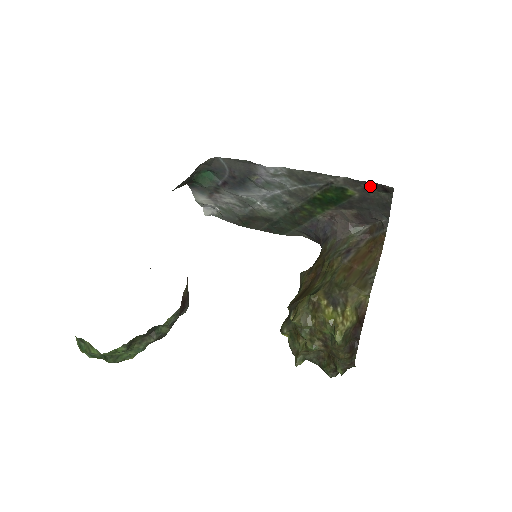
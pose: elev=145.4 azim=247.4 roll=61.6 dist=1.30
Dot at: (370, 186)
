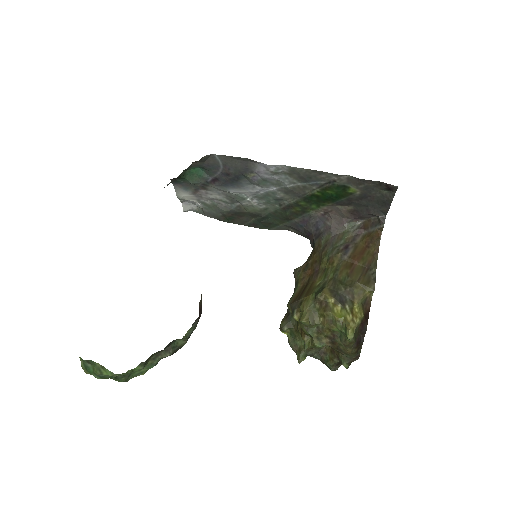
Dot at: (373, 184)
